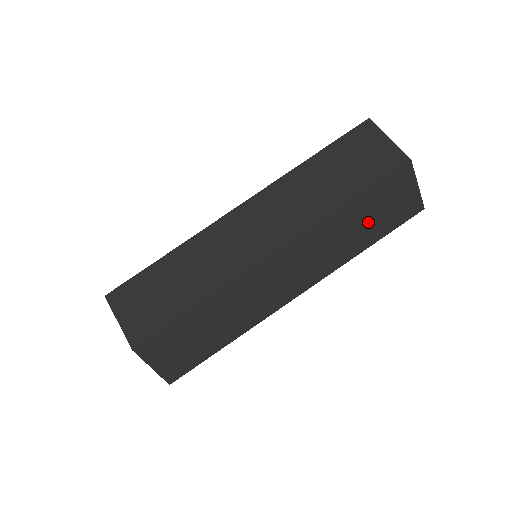
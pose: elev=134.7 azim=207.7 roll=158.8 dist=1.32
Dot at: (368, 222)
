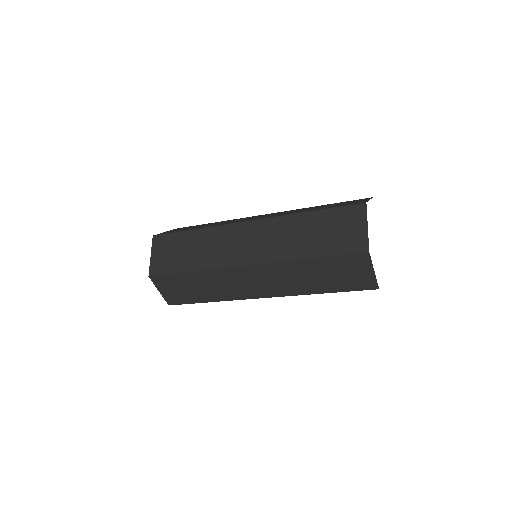
Dot at: (325, 277)
